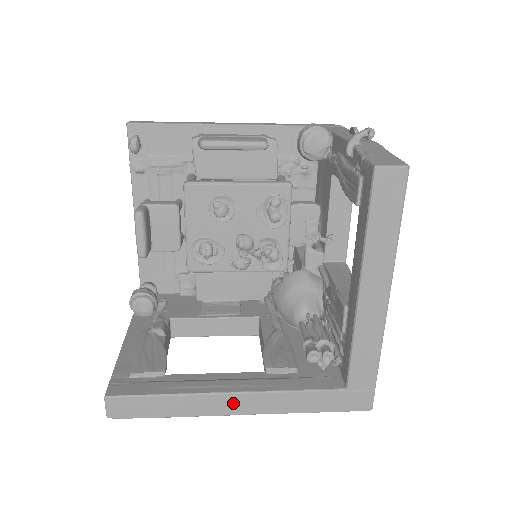
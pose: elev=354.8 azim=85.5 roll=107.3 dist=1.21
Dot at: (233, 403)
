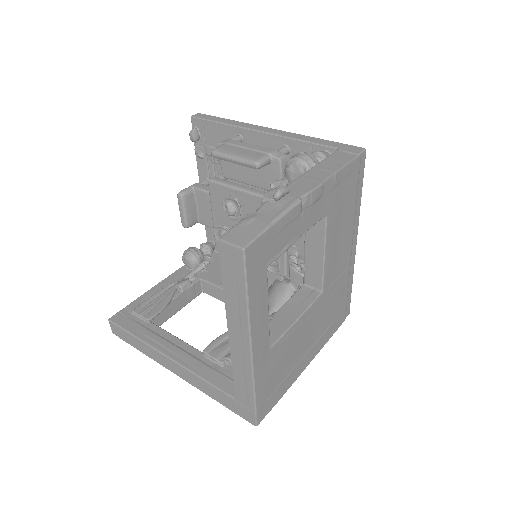
Dot at: (169, 364)
